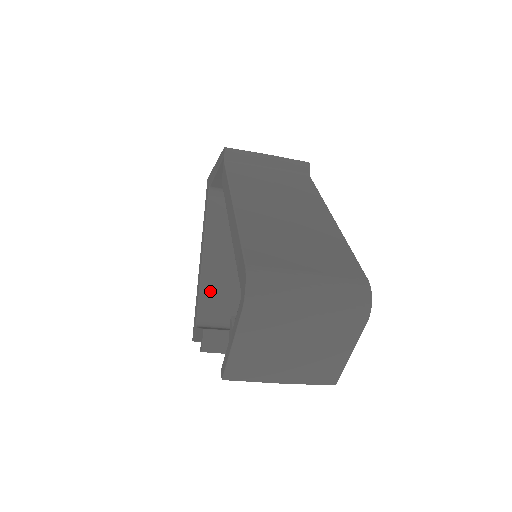
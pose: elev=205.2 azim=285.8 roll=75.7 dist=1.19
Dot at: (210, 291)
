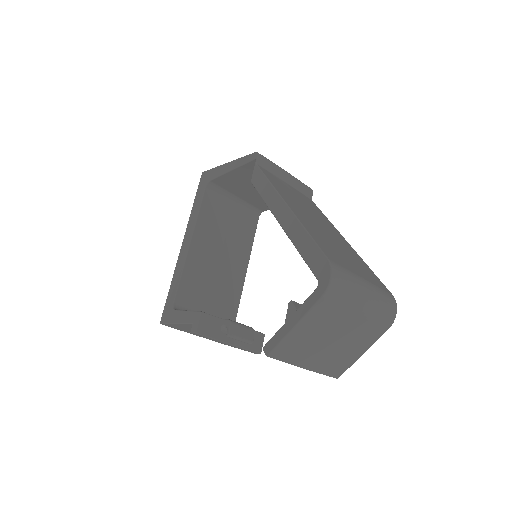
Dot at: (190, 278)
